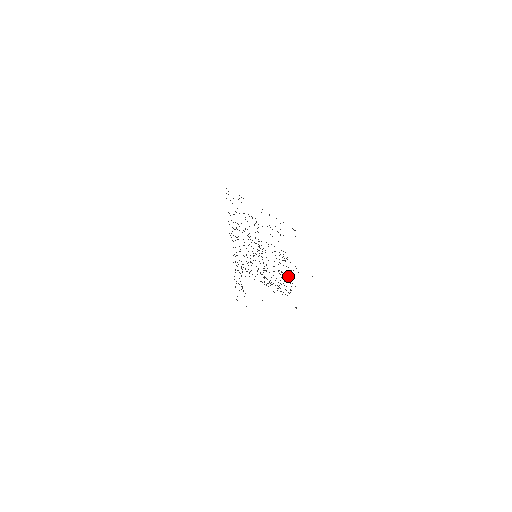
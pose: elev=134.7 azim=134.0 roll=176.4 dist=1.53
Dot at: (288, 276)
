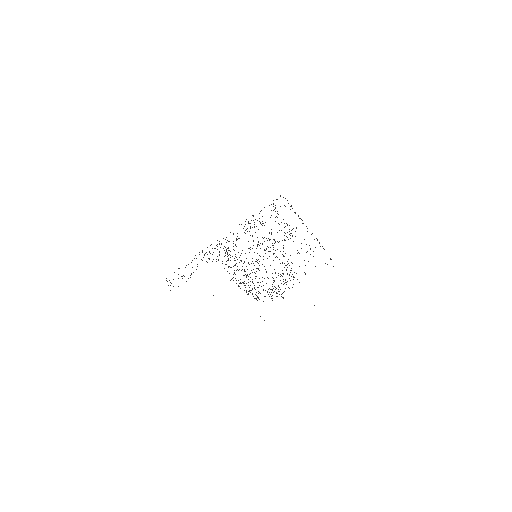
Dot at: occluded
